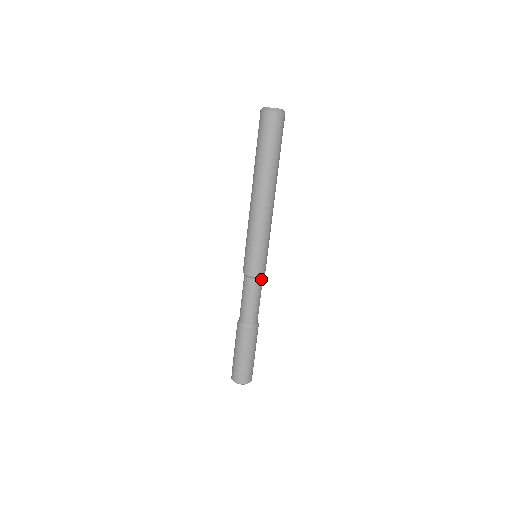
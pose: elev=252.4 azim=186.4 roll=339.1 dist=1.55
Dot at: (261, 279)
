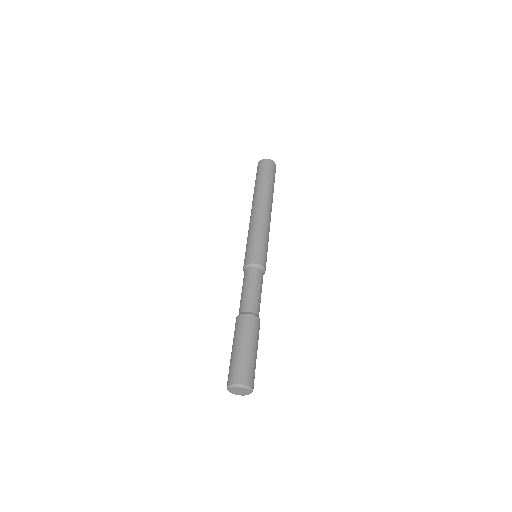
Dot at: (263, 273)
